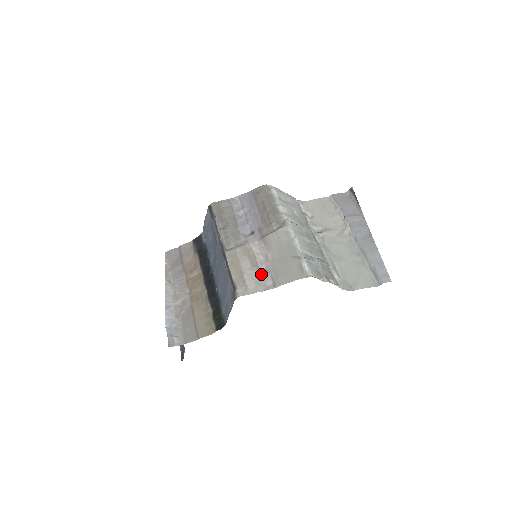
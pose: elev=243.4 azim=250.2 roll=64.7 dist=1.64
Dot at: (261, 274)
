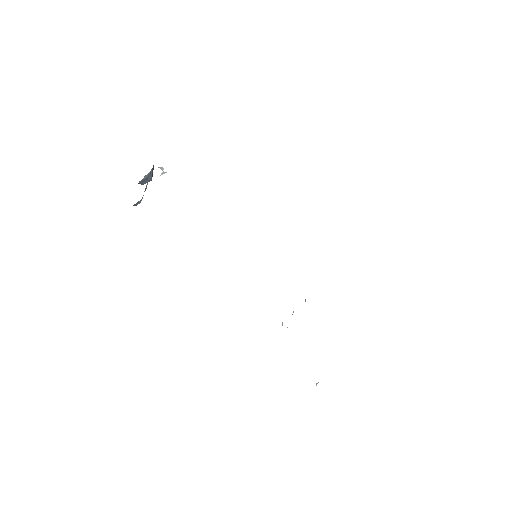
Dot at: occluded
